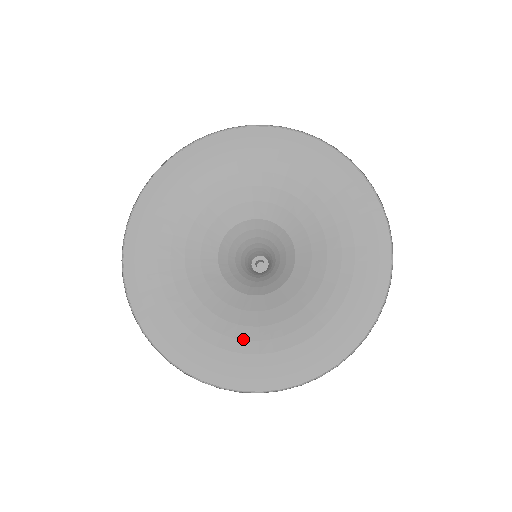
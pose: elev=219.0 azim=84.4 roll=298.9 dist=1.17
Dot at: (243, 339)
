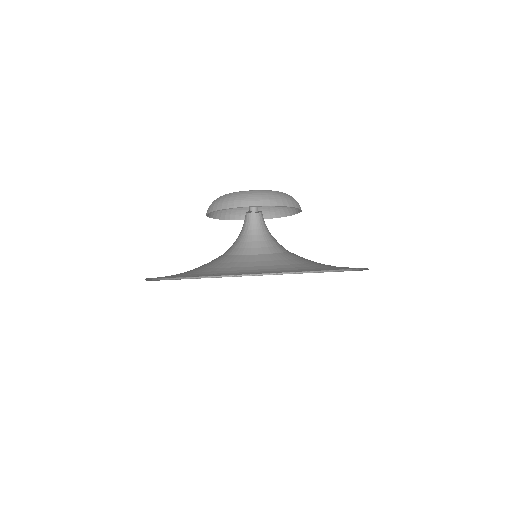
Dot at: occluded
